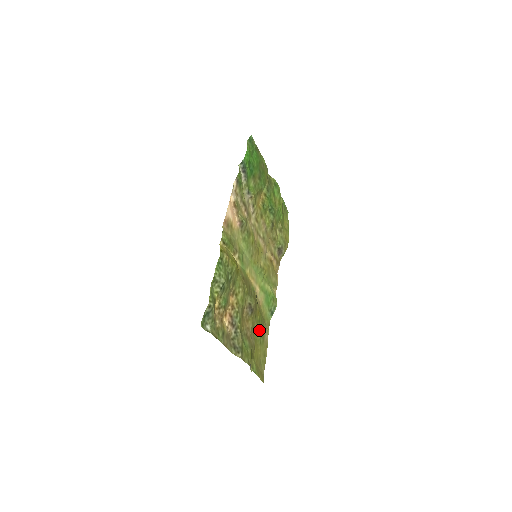
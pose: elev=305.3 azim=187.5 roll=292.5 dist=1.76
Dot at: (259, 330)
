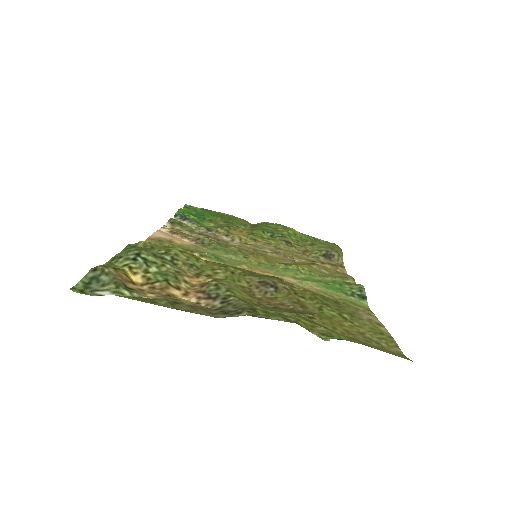
Dot at: (324, 306)
